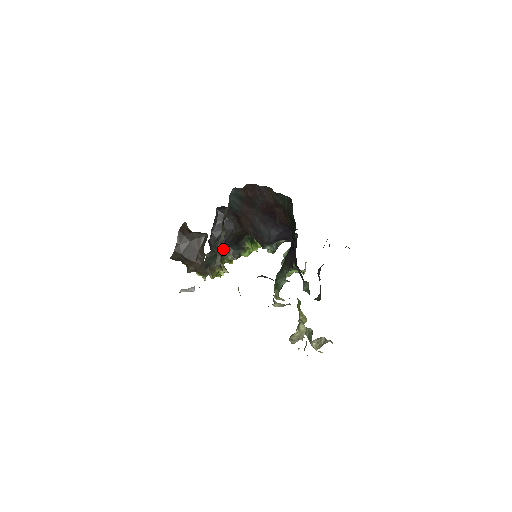
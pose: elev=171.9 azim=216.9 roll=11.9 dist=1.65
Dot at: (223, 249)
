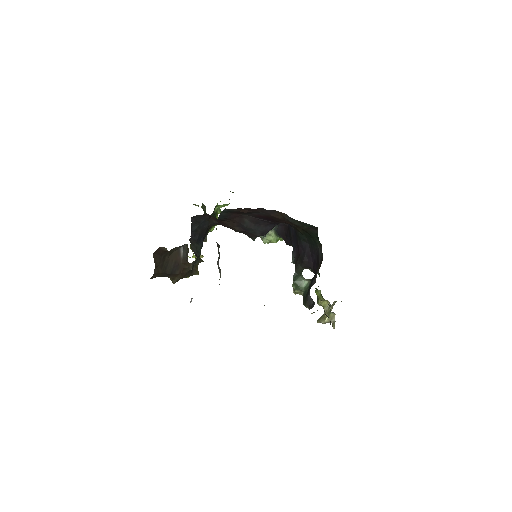
Dot at: occluded
